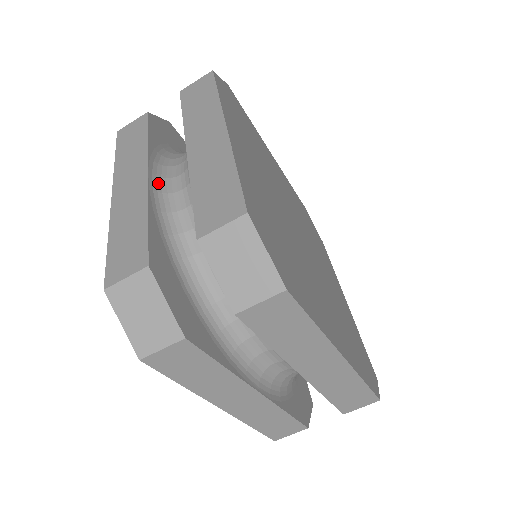
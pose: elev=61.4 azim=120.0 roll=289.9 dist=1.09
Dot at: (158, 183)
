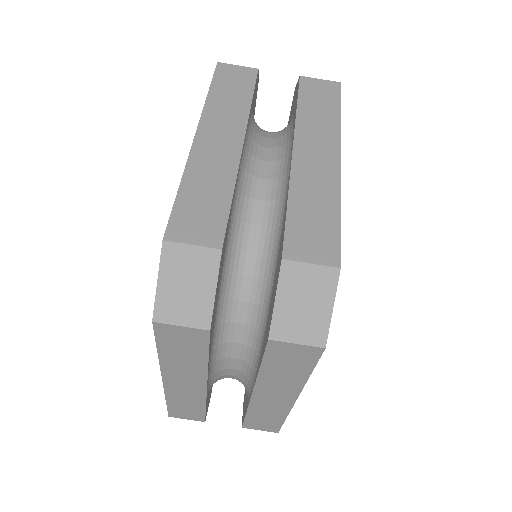
Dot at: (245, 156)
